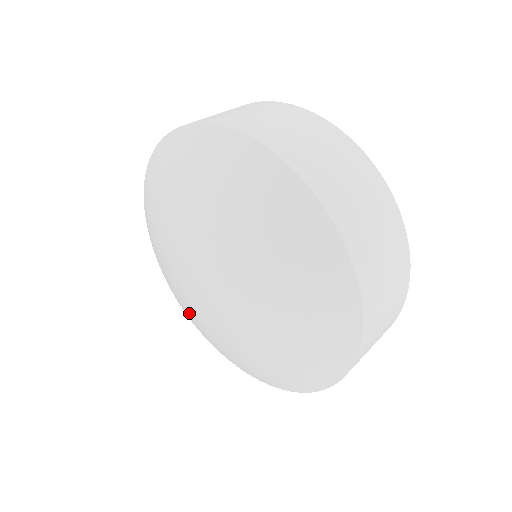
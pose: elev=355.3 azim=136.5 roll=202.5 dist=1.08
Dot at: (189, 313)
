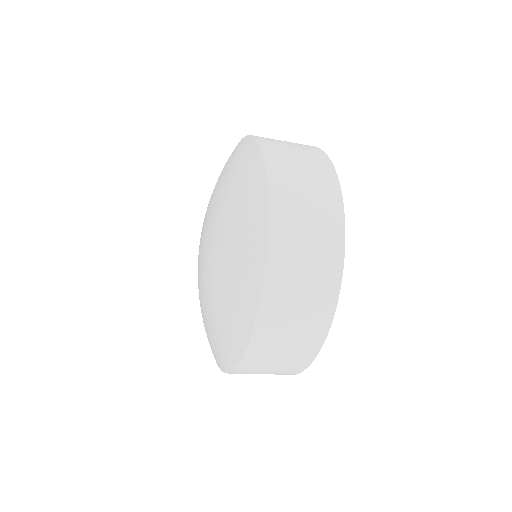
Dot at: occluded
